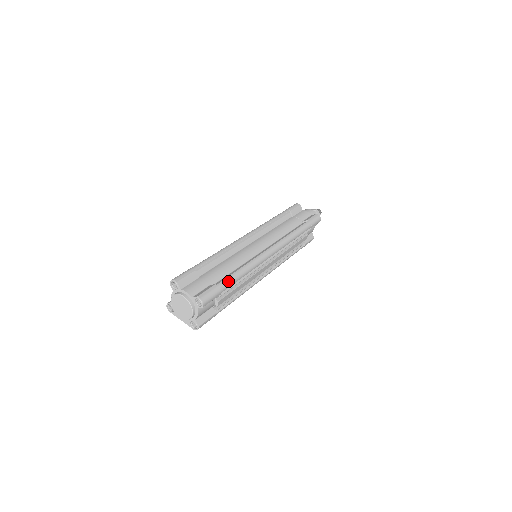
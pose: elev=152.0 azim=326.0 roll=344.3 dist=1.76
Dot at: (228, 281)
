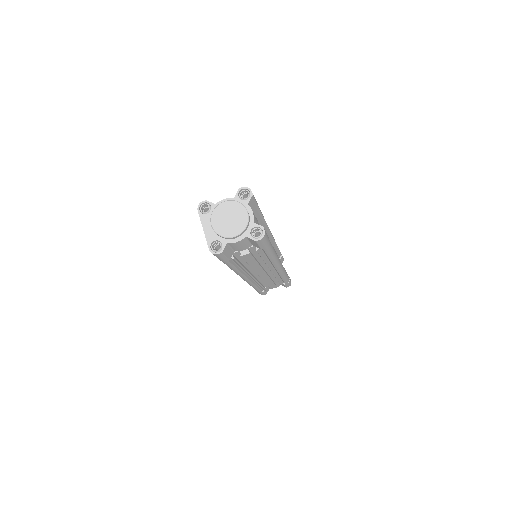
Dot at: (271, 246)
